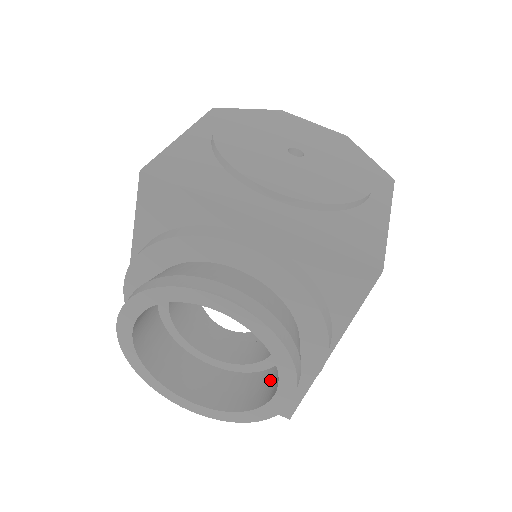
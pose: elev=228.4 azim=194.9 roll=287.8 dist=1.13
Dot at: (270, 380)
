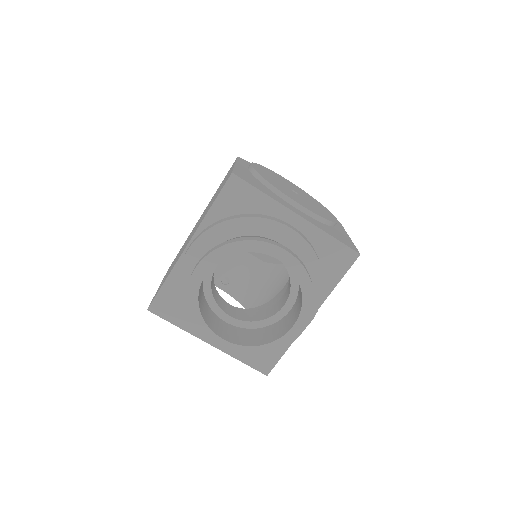
Dot at: (278, 327)
